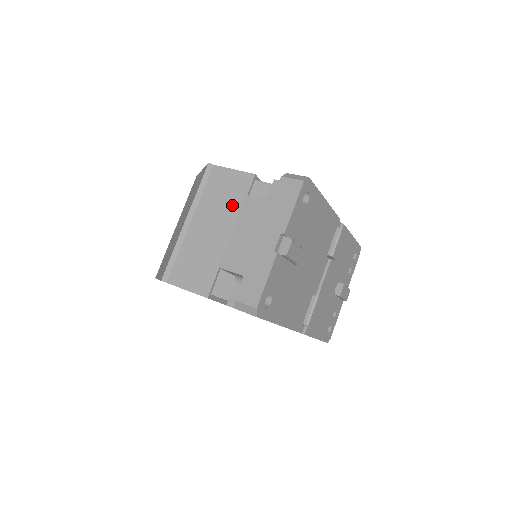
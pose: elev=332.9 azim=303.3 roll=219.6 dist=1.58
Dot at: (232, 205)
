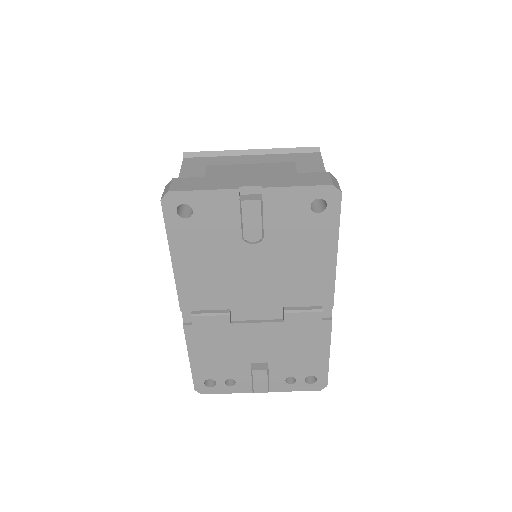
Dot at: occluded
